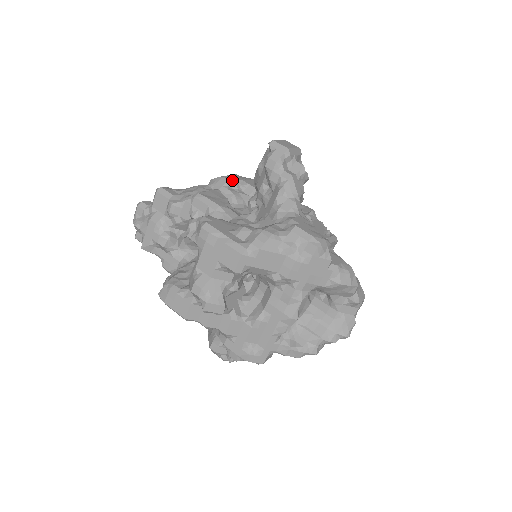
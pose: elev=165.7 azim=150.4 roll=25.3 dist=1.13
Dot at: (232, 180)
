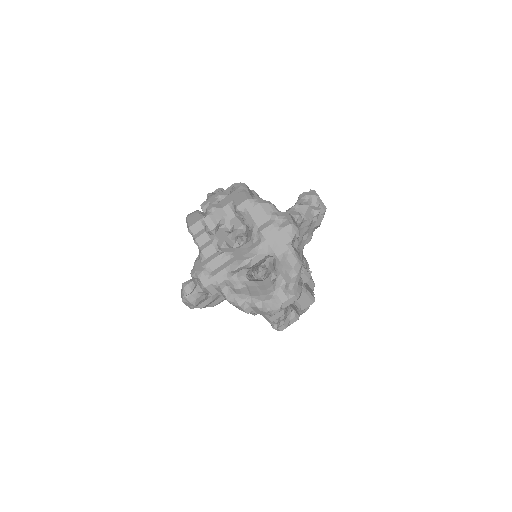
Dot at: occluded
